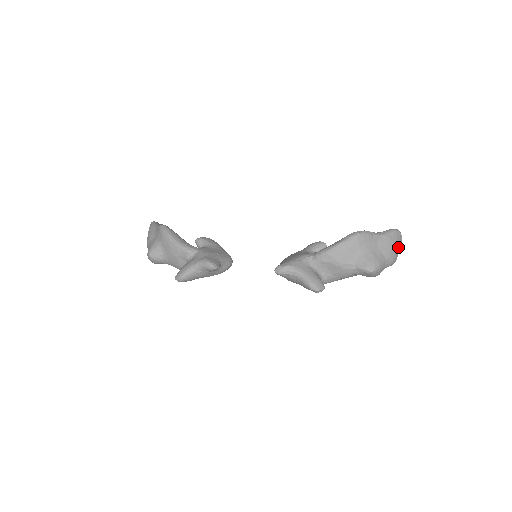
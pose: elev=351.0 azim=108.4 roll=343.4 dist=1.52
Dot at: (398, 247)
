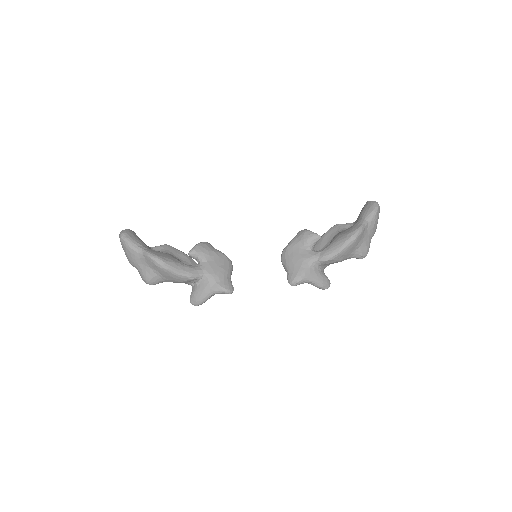
Dot at: occluded
